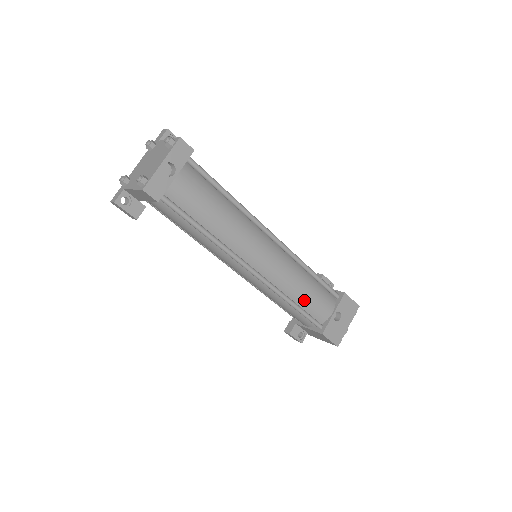
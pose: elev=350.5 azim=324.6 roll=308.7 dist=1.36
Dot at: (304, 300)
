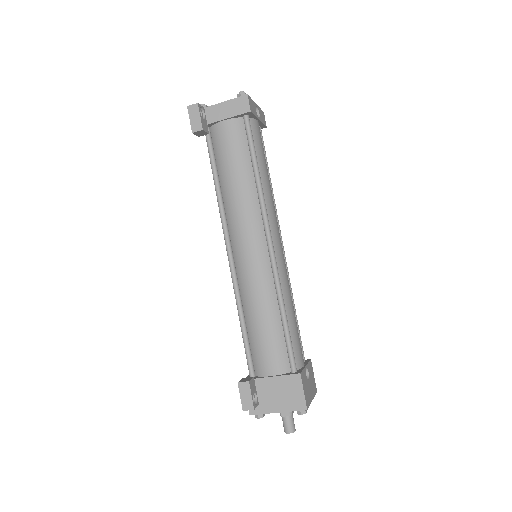
Dot at: (291, 321)
